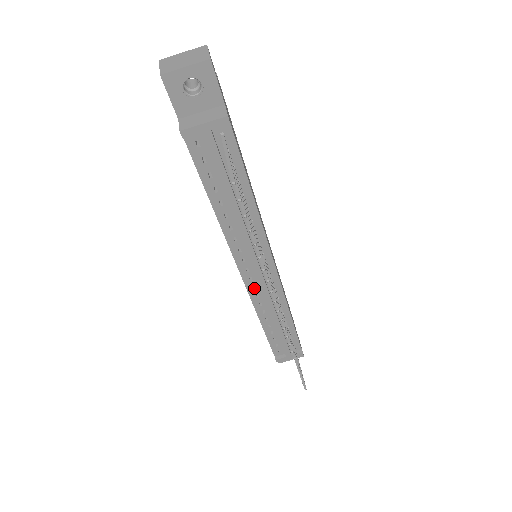
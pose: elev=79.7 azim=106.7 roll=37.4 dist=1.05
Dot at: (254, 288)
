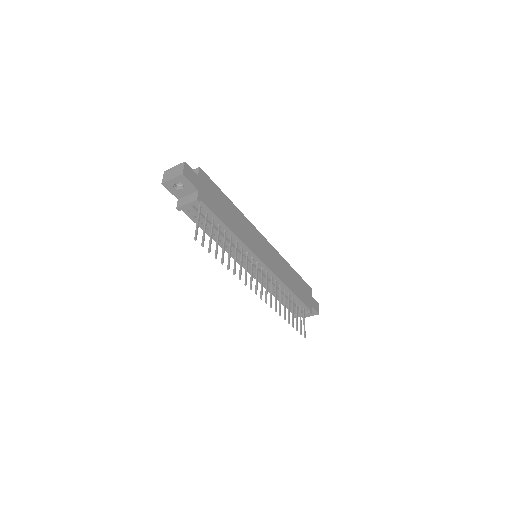
Dot at: occluded
